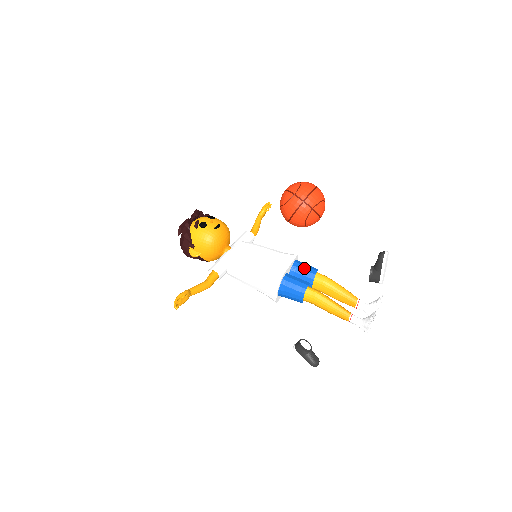
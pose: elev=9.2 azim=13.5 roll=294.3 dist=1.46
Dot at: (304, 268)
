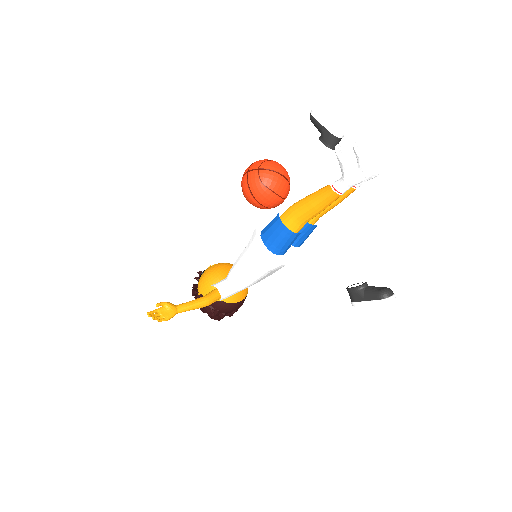
Dot at: occluded
